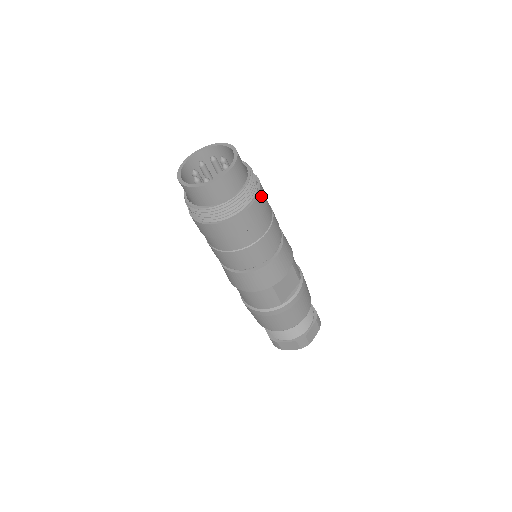
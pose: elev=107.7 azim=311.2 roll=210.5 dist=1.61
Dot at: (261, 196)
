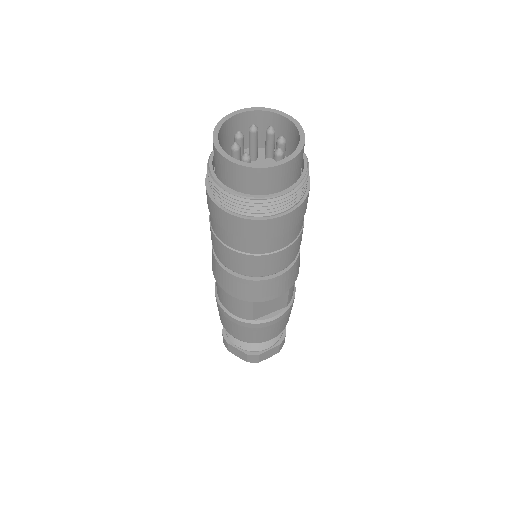
Dot at: (300, 209)
